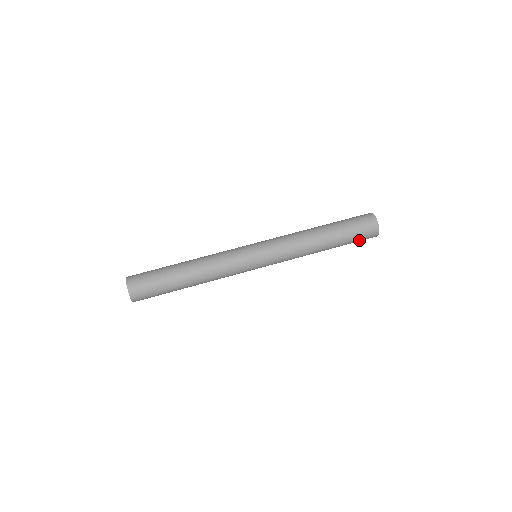
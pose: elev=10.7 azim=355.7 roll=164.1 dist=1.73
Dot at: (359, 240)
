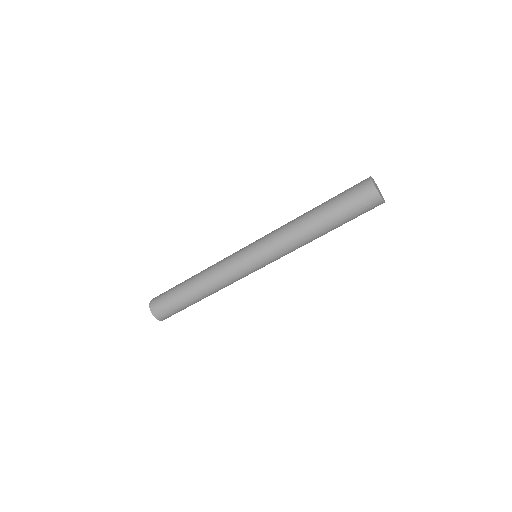
Dot at: occluded
